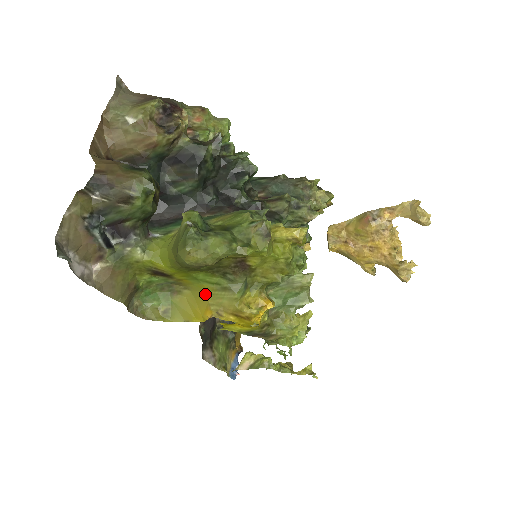
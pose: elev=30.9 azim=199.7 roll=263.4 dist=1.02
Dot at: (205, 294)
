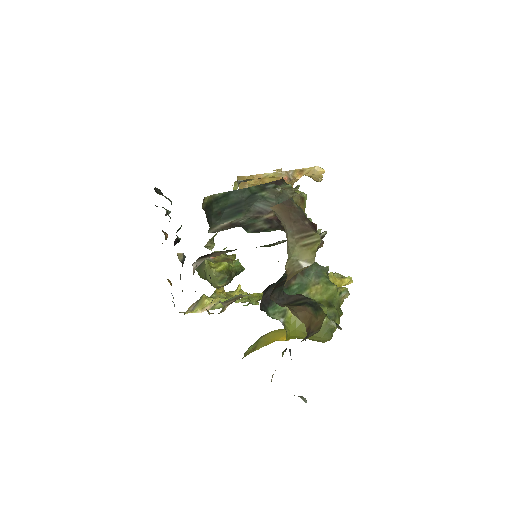
Dot at: occluded
